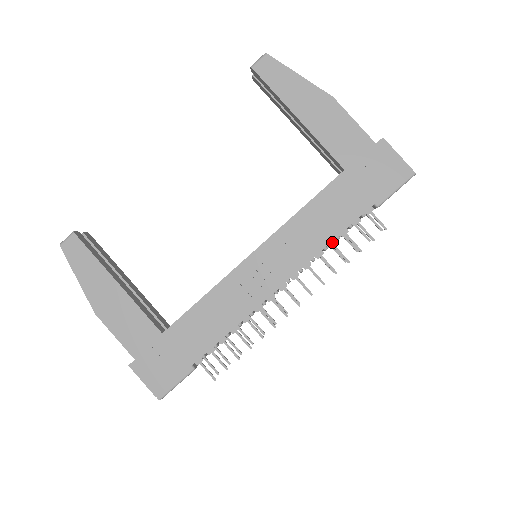
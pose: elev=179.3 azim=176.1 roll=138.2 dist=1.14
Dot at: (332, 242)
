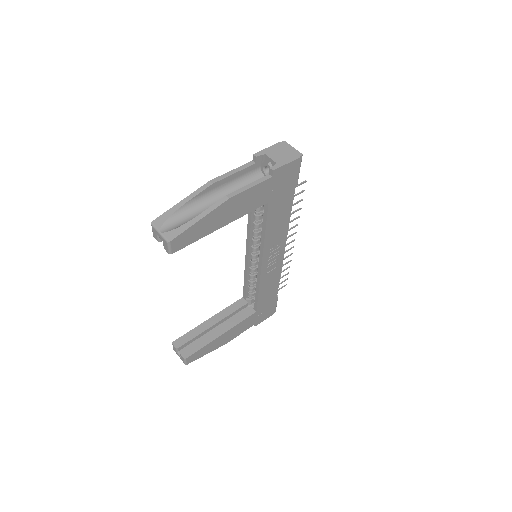
Dot at: occluded
